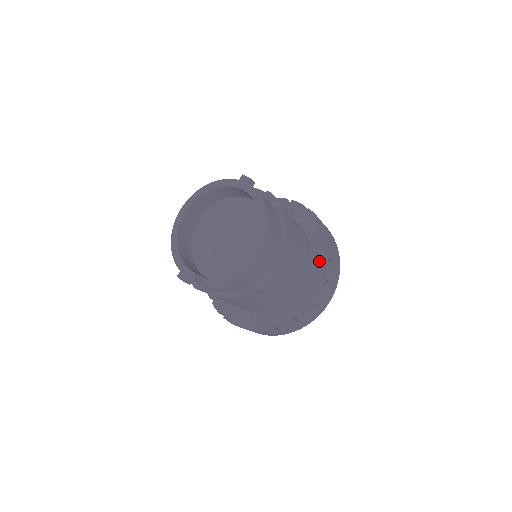
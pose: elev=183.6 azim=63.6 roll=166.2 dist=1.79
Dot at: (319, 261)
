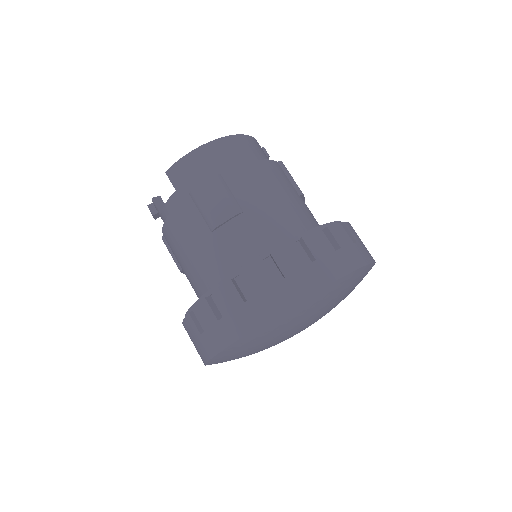
Dot at: occluded
